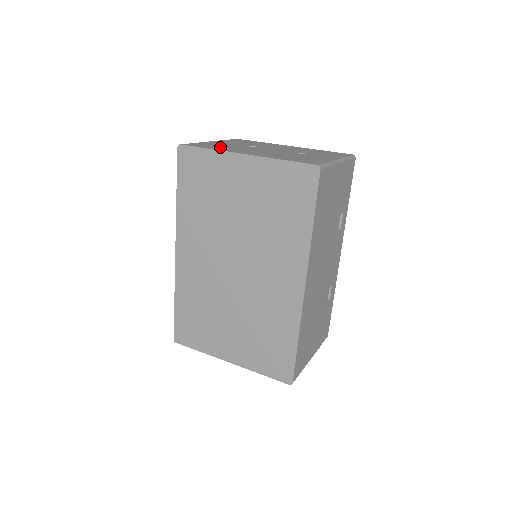
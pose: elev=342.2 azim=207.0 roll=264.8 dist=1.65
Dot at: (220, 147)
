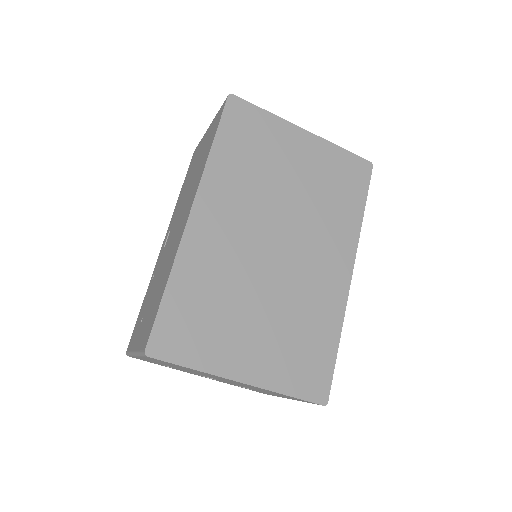
Dot at: occluded
